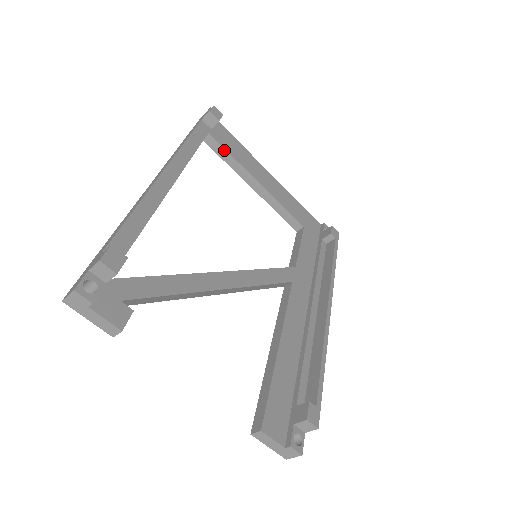
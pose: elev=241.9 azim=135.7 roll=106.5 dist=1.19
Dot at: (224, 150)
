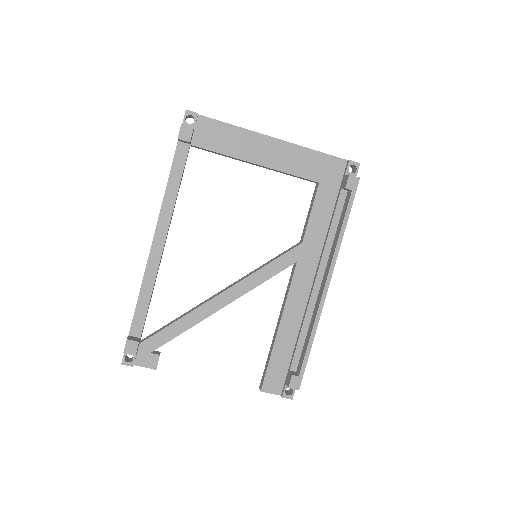
Dot at: (212, 151)
